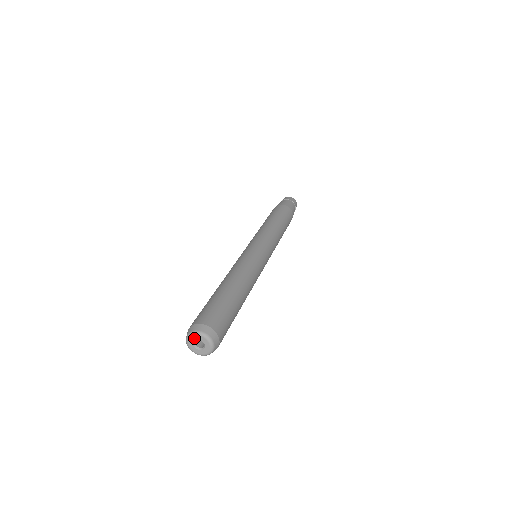
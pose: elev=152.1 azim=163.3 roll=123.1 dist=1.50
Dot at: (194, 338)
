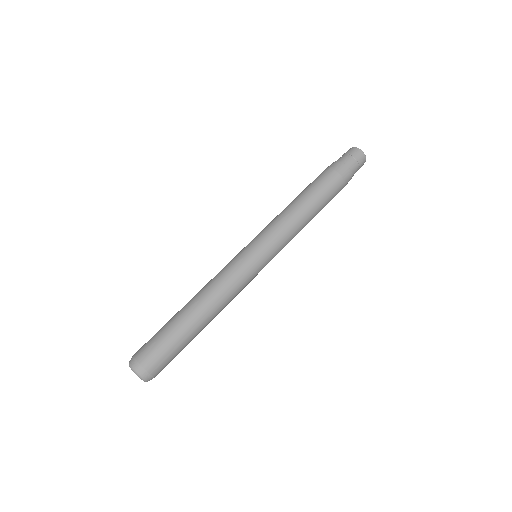
Dot at: (136, 374)
